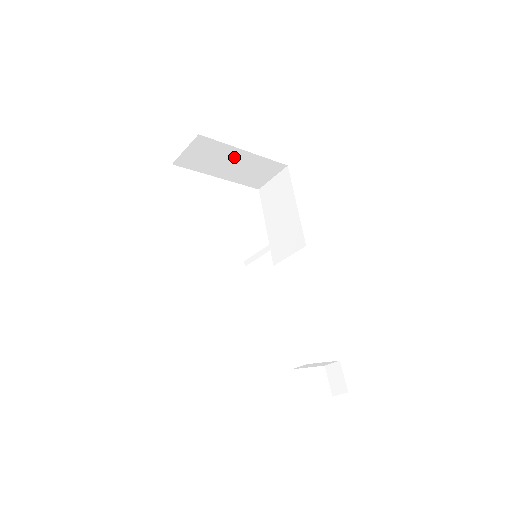
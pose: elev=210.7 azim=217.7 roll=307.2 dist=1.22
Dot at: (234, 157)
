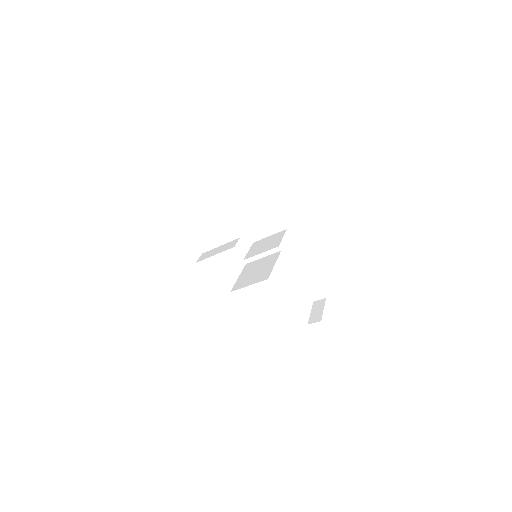
Dot at: occluded
